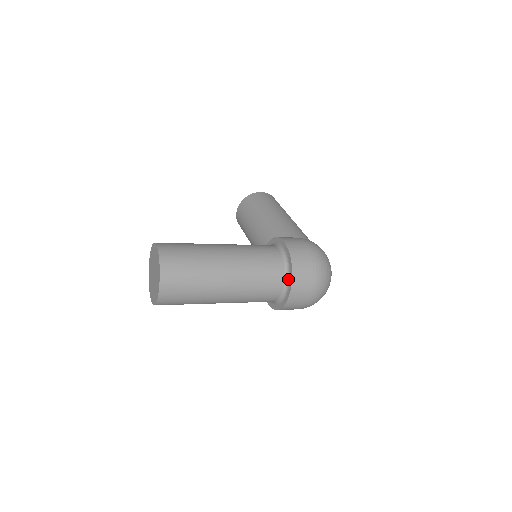
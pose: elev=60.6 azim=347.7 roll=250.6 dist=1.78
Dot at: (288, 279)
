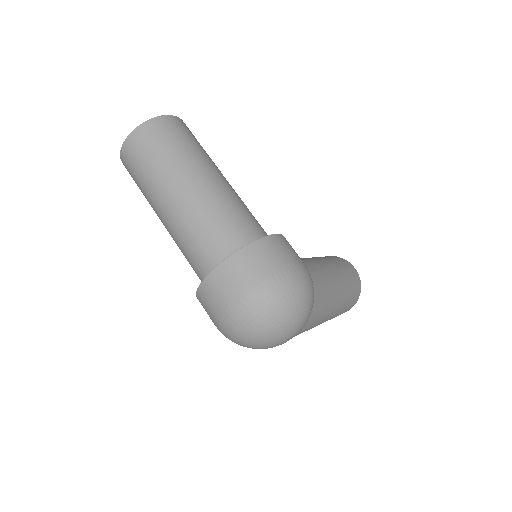
Dot at: occluded
